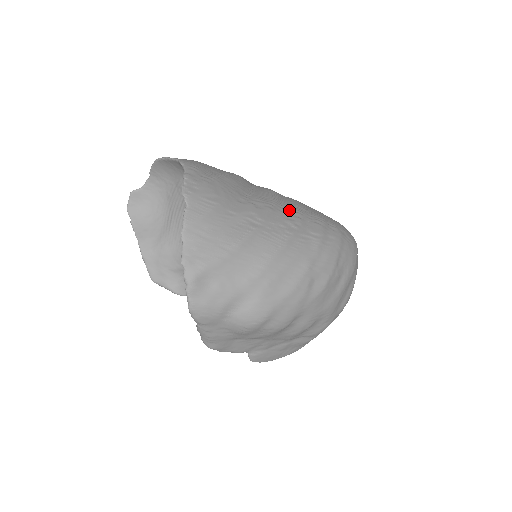
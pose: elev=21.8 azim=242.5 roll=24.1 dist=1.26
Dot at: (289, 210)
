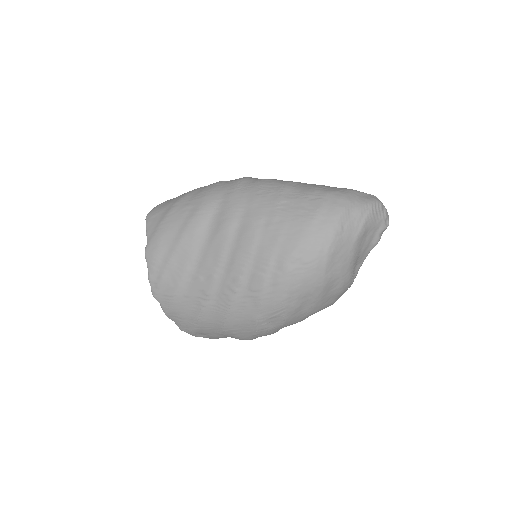
Dot at: (231, 267)
